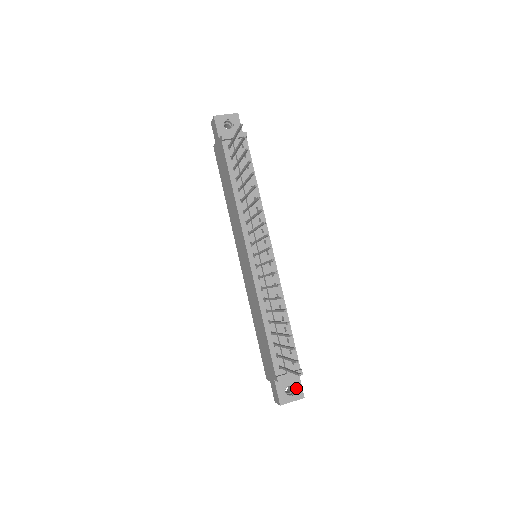
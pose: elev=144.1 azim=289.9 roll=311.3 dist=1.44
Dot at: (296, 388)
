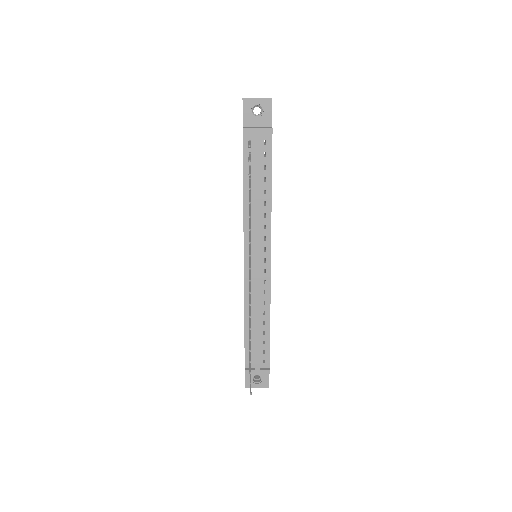
Dot at: (263, 379)
